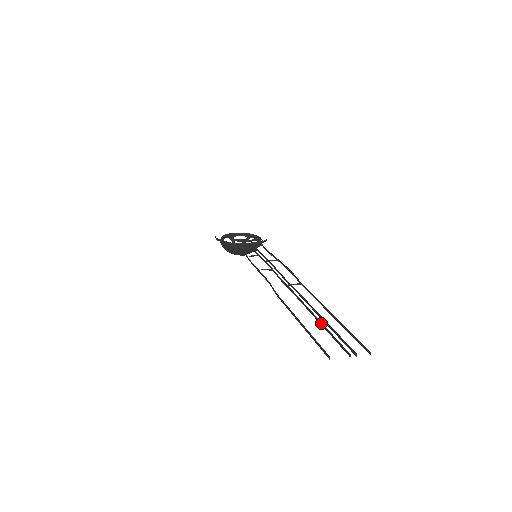
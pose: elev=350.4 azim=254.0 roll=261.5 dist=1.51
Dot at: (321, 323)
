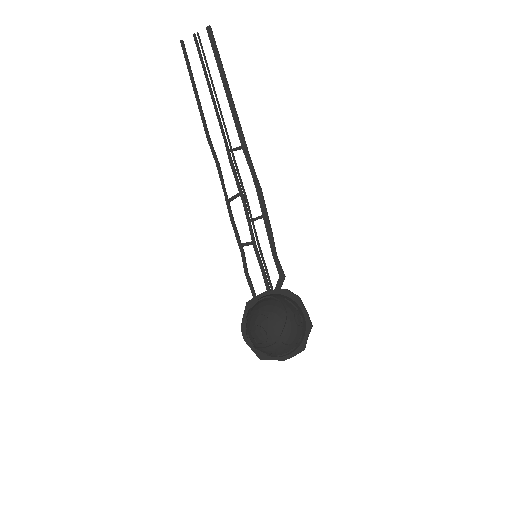
Dot at: (206, 78)
